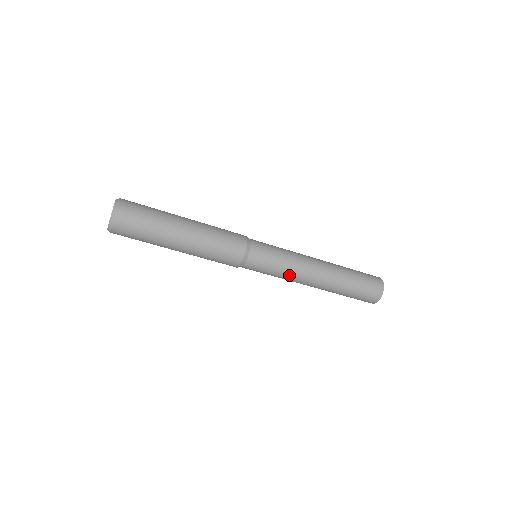
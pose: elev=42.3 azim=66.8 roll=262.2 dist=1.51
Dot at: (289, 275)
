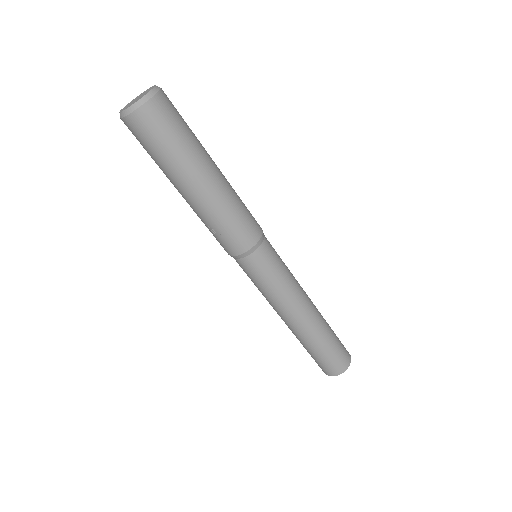
Dot at: (293, 285)
